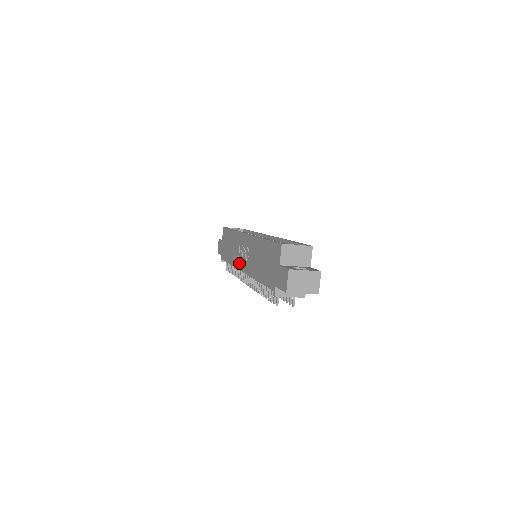
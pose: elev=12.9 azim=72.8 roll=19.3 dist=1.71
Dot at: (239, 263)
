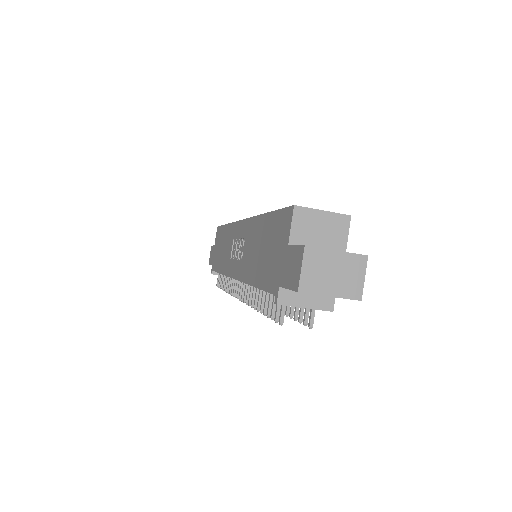
Dot at: (230, 267)
